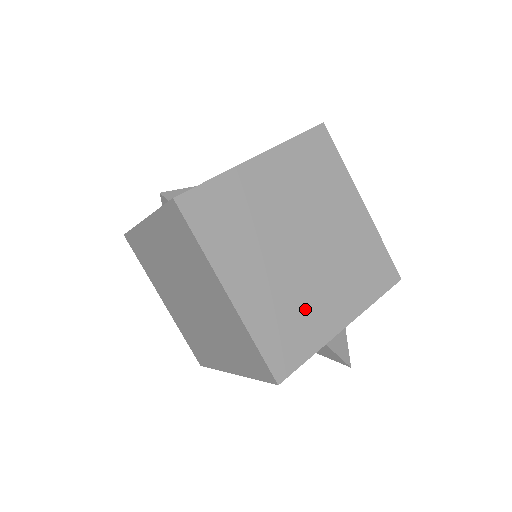
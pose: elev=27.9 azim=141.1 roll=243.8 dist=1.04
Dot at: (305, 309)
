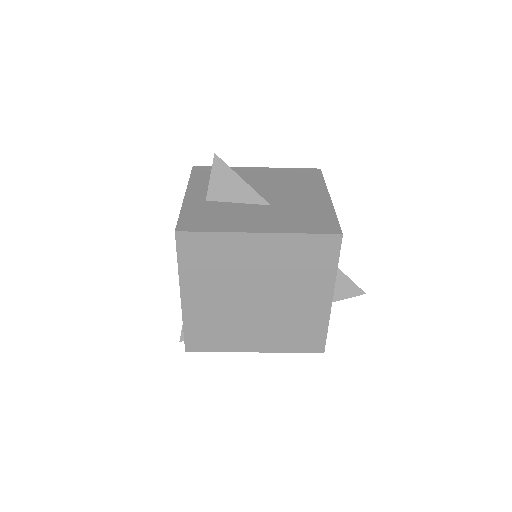
Dot at: (298, 318)
